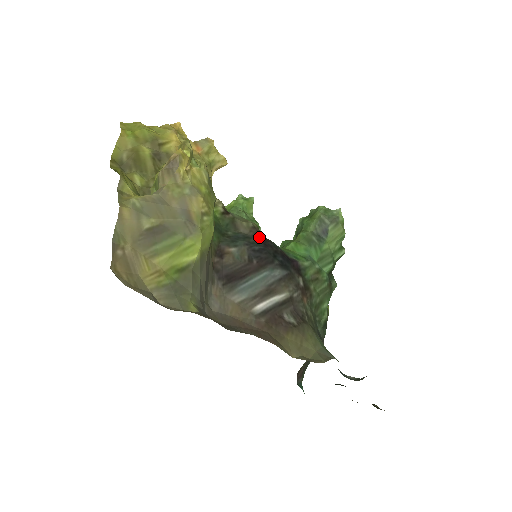
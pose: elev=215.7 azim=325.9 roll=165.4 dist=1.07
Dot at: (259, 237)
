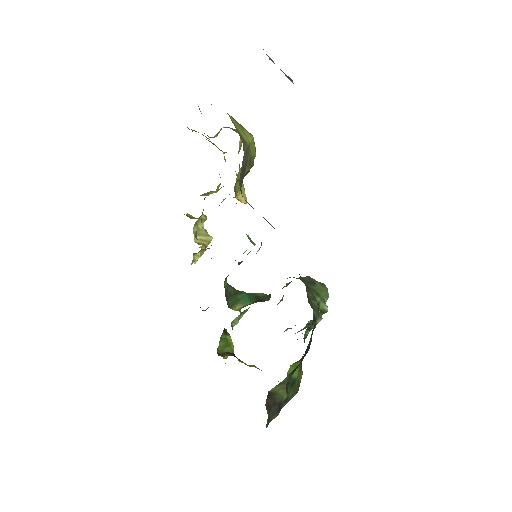
Dot at: occluded
